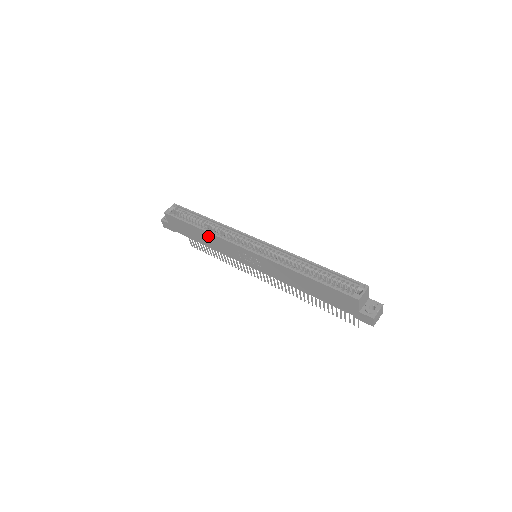
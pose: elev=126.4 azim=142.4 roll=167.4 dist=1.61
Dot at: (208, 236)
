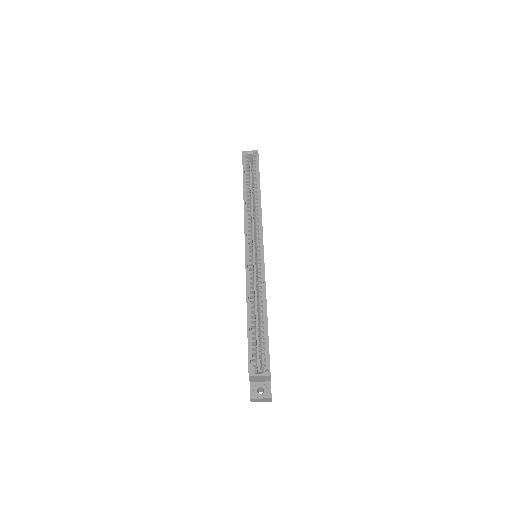
Dot at: occluded
